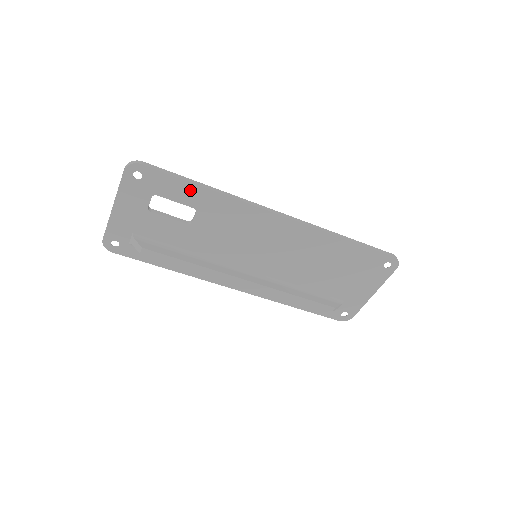
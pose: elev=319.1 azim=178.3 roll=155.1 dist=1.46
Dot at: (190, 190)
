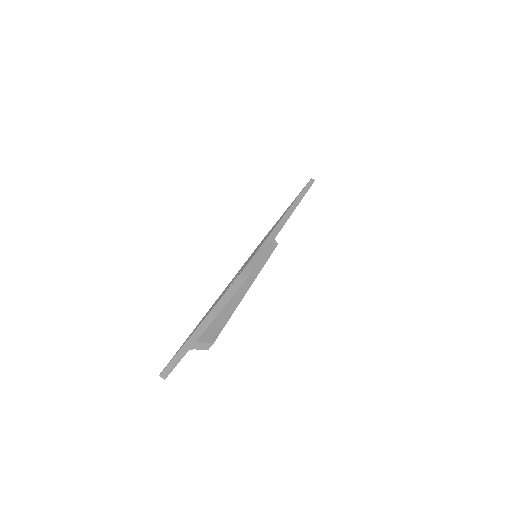
Dot at: occluded
